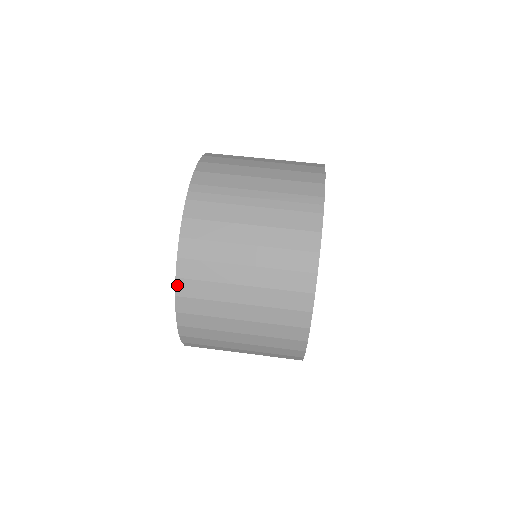
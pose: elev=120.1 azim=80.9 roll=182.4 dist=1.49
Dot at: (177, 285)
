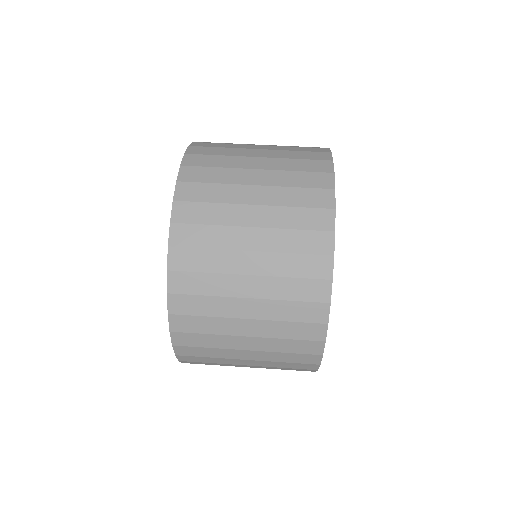
Dot at: (185, 158)
